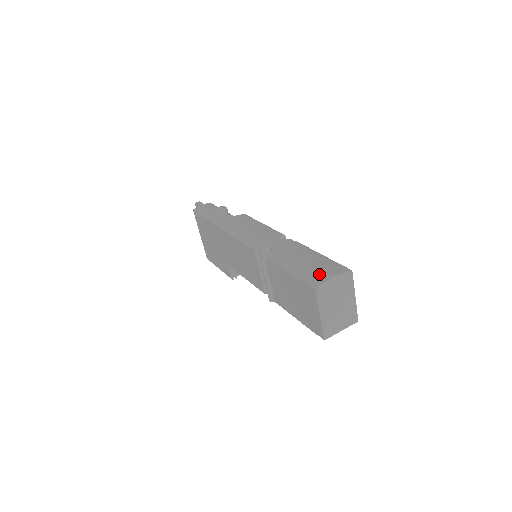
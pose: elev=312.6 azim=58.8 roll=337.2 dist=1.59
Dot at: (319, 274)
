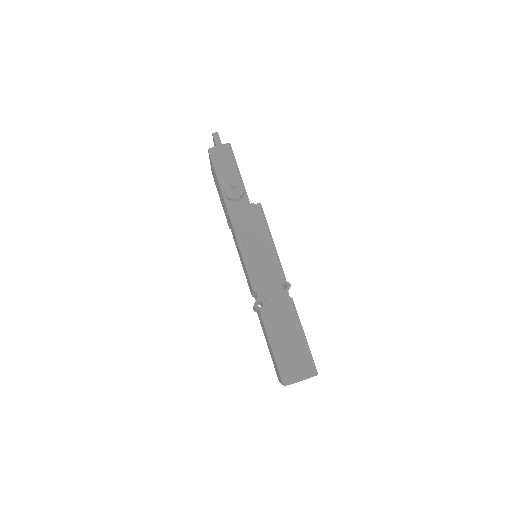
Dot at: (292, 371)
